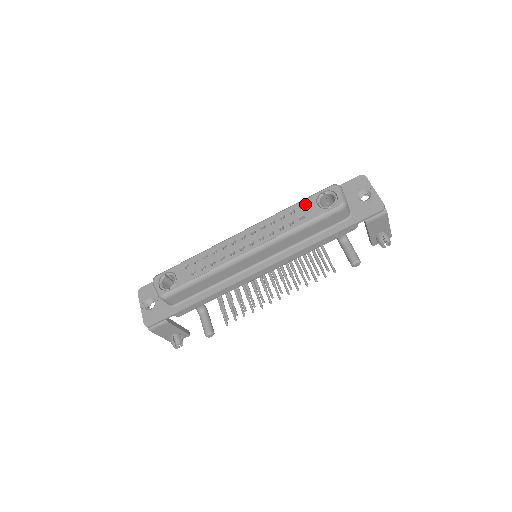
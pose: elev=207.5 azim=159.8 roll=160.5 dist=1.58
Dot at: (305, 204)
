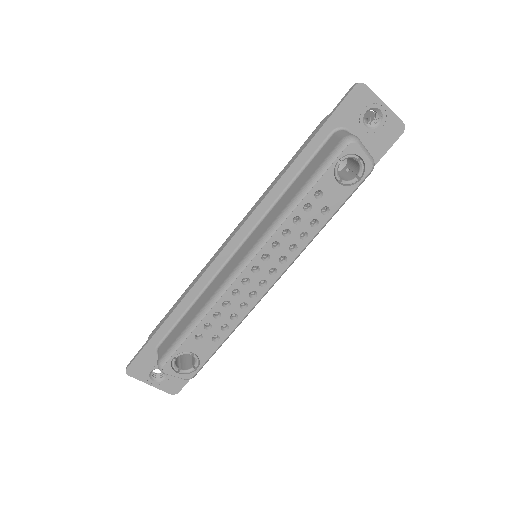
Dot at: (321, 189)
